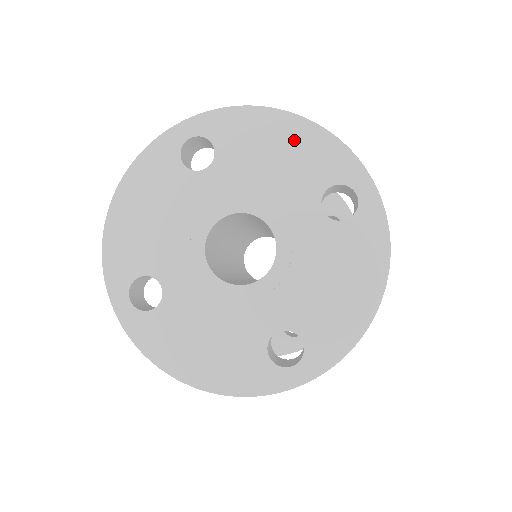
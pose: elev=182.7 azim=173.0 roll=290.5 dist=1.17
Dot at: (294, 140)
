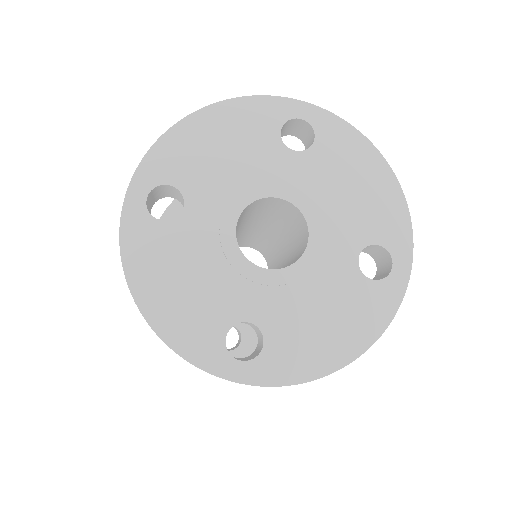
Dot at: (223, 125)
